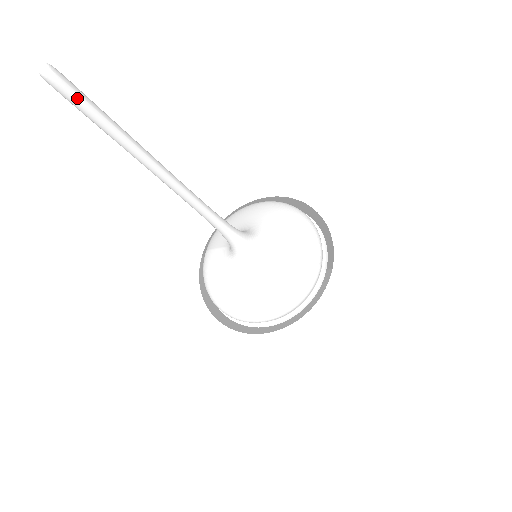
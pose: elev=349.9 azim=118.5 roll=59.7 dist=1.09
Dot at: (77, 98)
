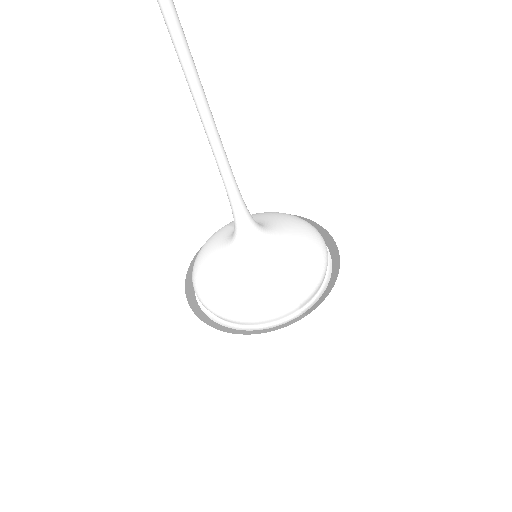
Dot at: out of frame
